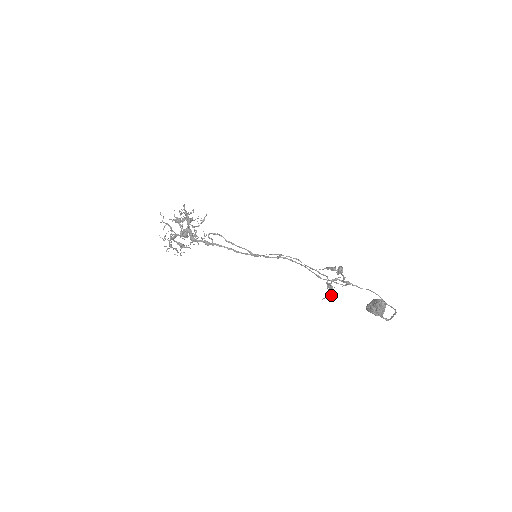
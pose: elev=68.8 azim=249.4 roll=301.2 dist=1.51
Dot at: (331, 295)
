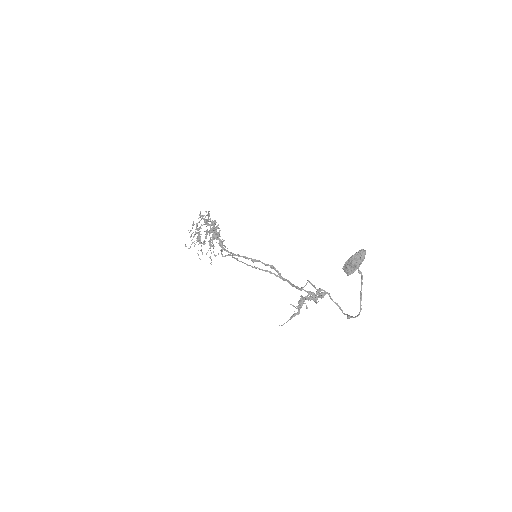
Dot at: (297, 312)
